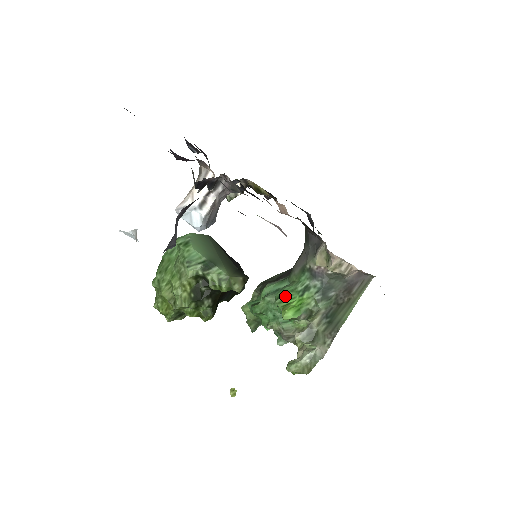
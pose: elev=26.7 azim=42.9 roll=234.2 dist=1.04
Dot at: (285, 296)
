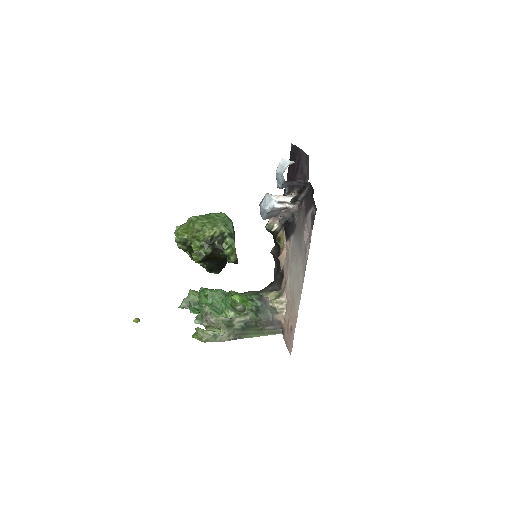
Dot at: (238, 293)
